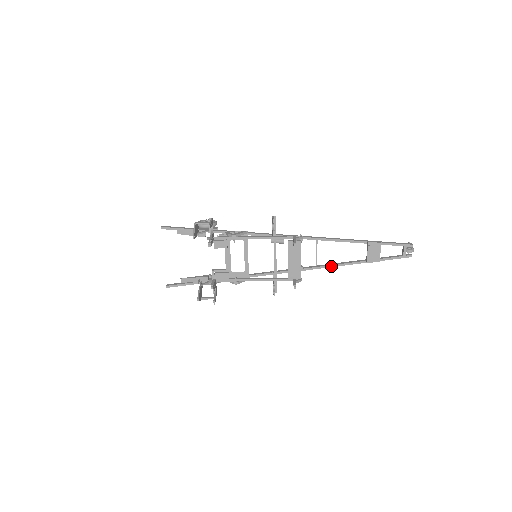
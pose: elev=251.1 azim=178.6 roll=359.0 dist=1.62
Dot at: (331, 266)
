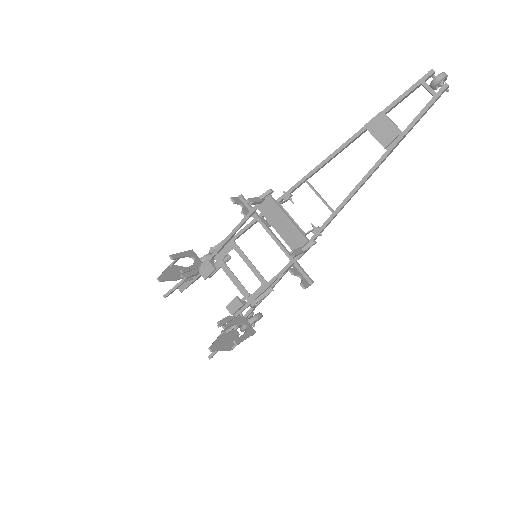
Dot at: (349, 197)
